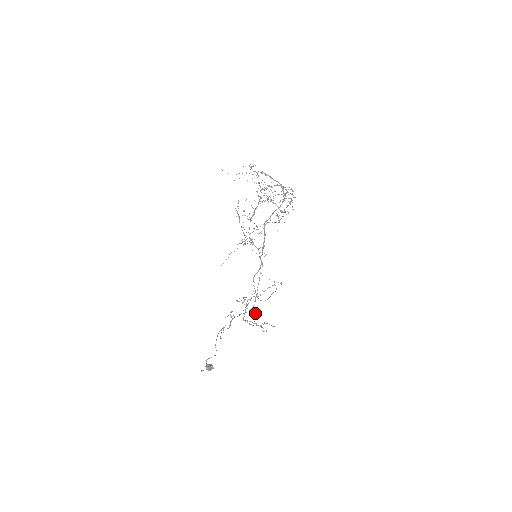
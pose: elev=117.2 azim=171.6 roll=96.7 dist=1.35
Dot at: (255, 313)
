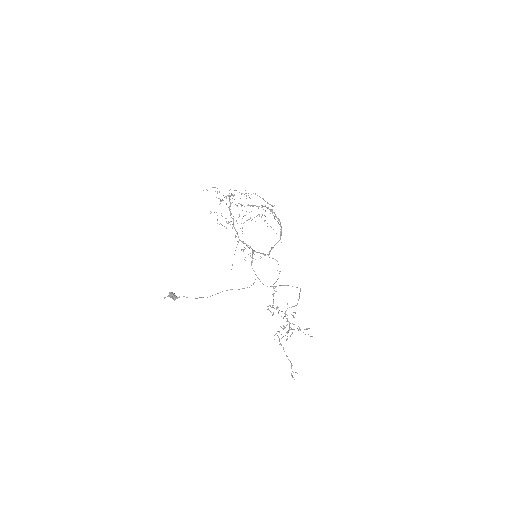
Dot at: (276, 307)
